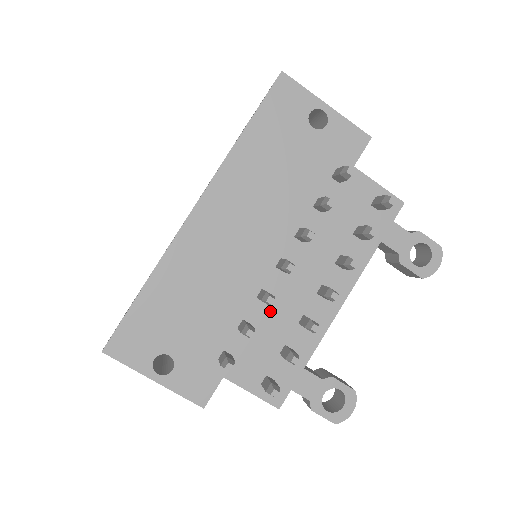
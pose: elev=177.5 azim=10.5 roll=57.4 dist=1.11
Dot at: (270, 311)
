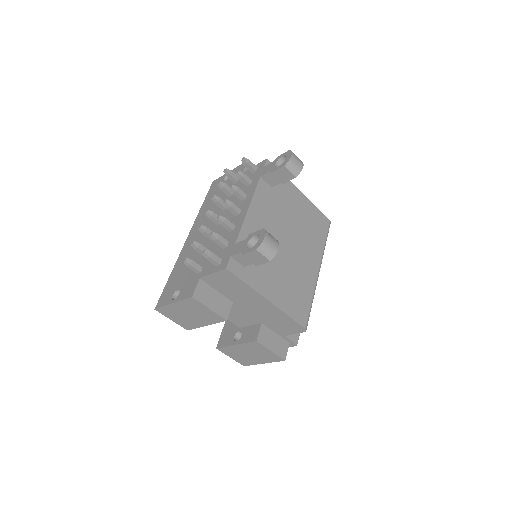
Dot at: occluded
